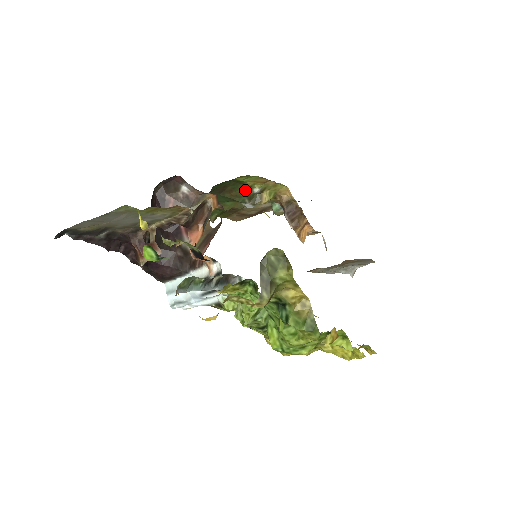
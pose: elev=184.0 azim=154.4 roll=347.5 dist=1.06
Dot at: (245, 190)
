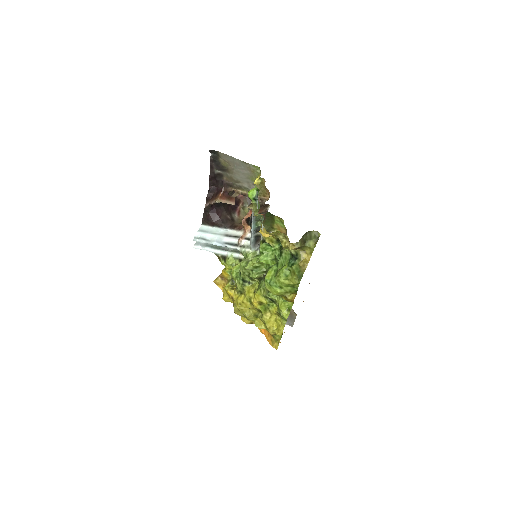
Dot at: (268, 228)
